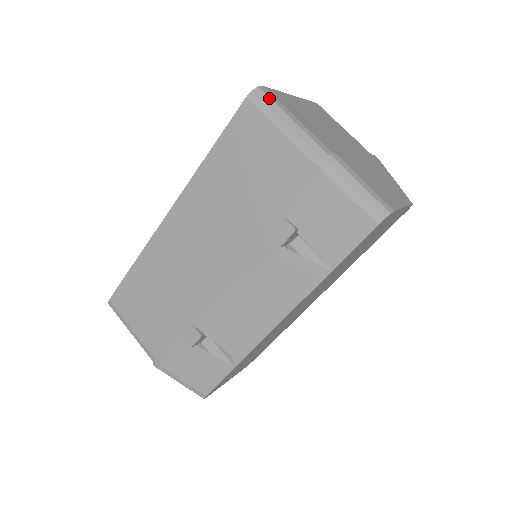
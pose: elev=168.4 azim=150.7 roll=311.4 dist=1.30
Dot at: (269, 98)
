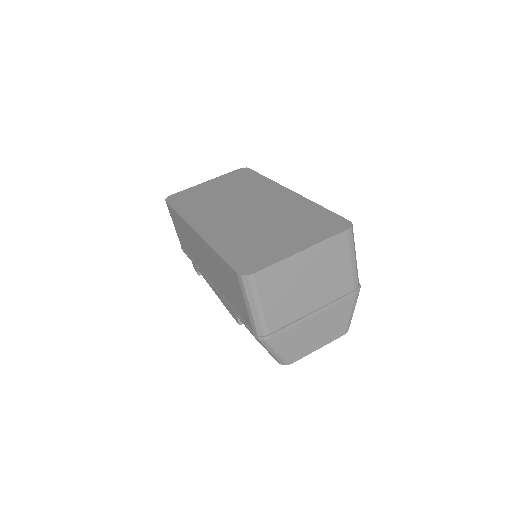
Dot at: (249, 287)
